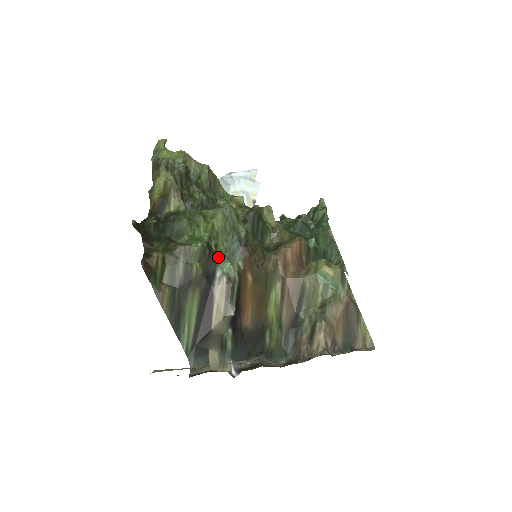
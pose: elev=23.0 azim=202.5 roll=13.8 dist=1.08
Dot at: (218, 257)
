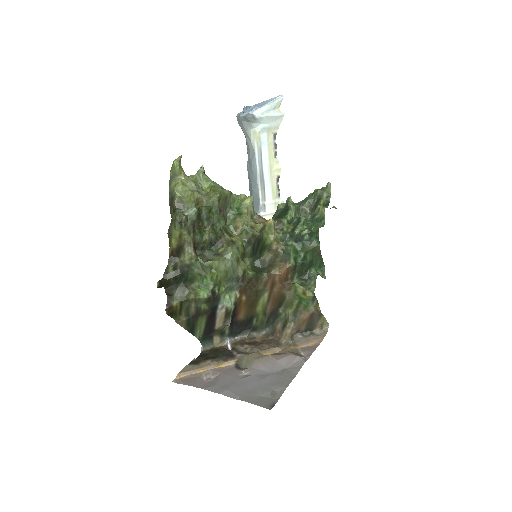
Dot at: (220, 297)
